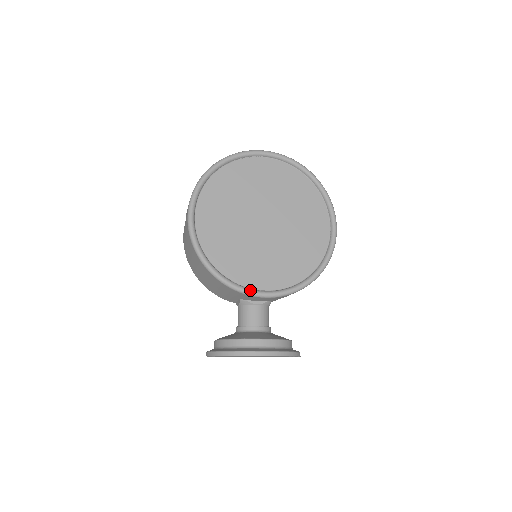
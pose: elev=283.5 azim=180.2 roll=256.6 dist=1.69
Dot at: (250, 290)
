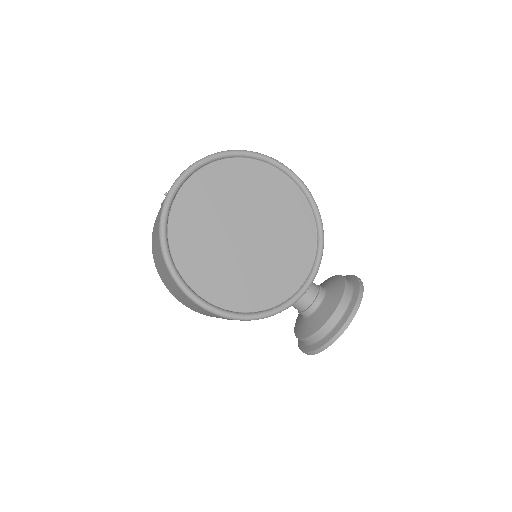
Dot at: (300, 292)
